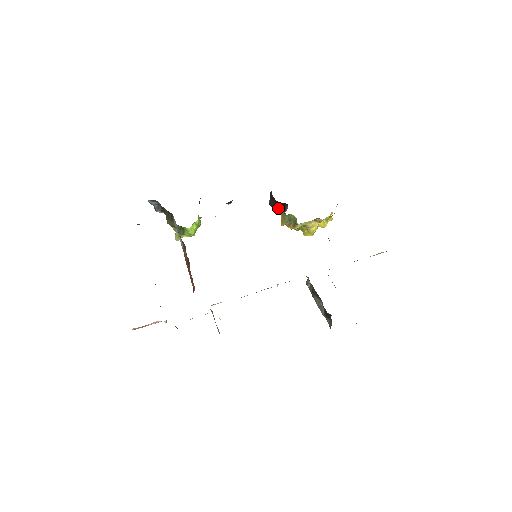
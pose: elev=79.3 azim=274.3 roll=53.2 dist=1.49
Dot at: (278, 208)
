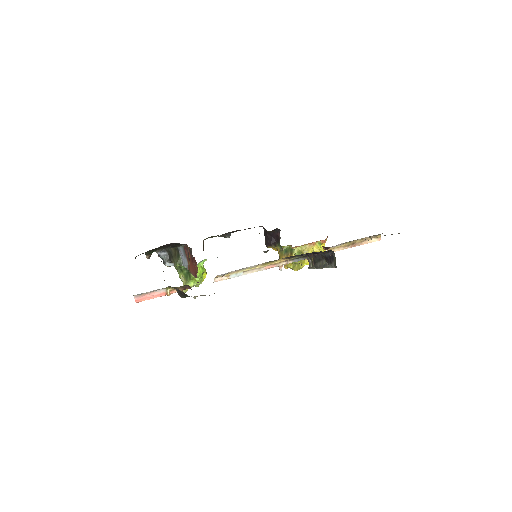
Dot at: (274, 244)
